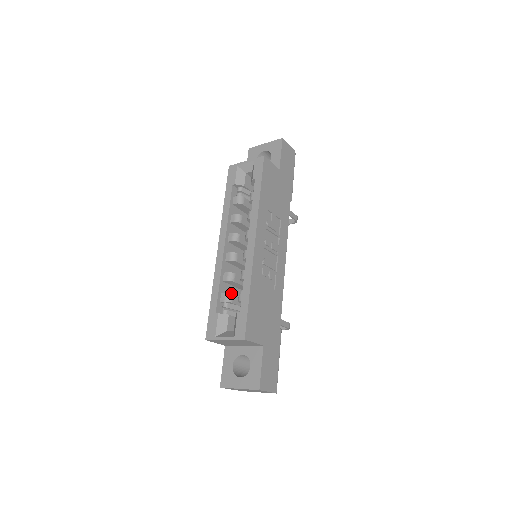
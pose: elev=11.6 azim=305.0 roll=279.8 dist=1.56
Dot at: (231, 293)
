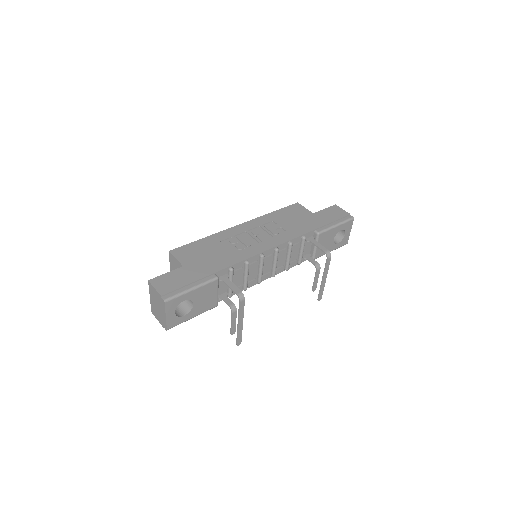
Dot at: occluded
